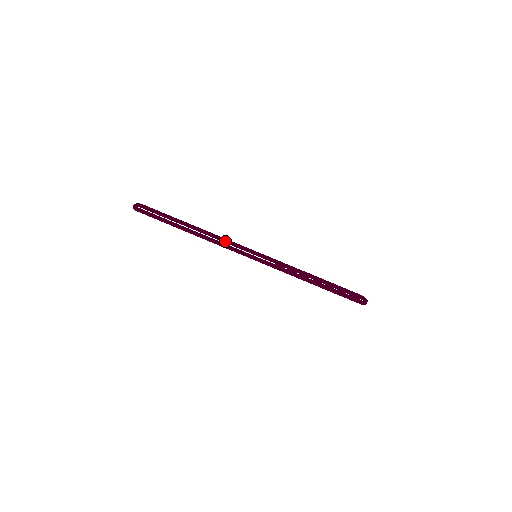
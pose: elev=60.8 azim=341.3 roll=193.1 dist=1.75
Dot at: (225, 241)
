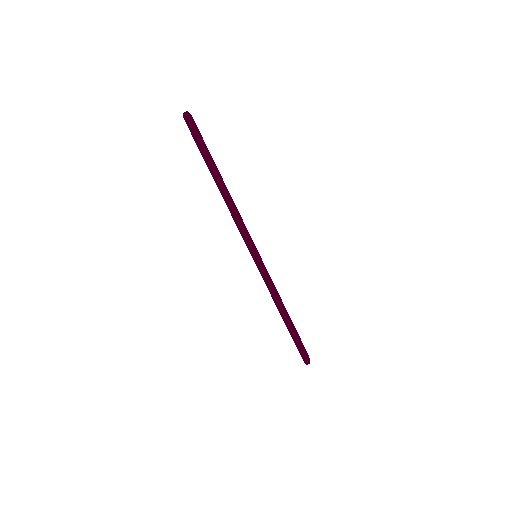
Dot at: (240, 220)
